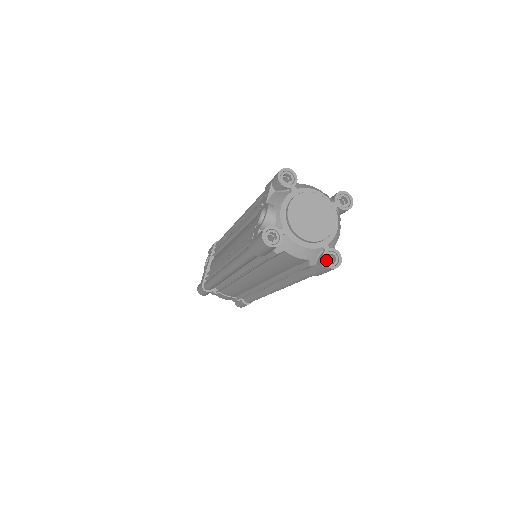
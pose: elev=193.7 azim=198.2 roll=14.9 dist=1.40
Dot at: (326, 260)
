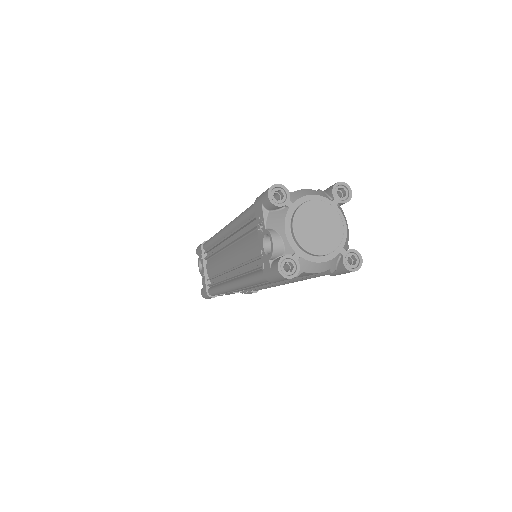
Dot at: (347, 265)
